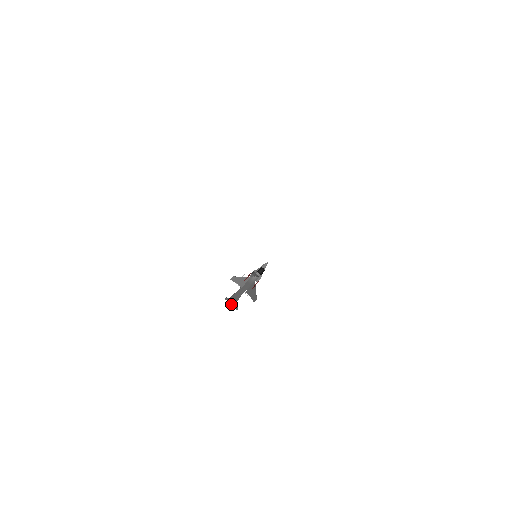
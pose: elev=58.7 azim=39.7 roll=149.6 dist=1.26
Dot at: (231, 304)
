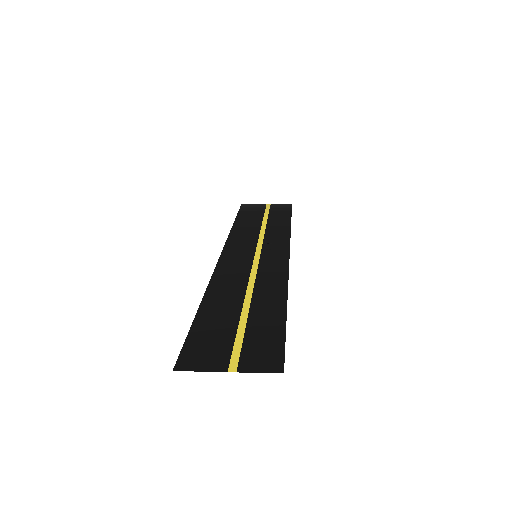
Dot at: occluded
